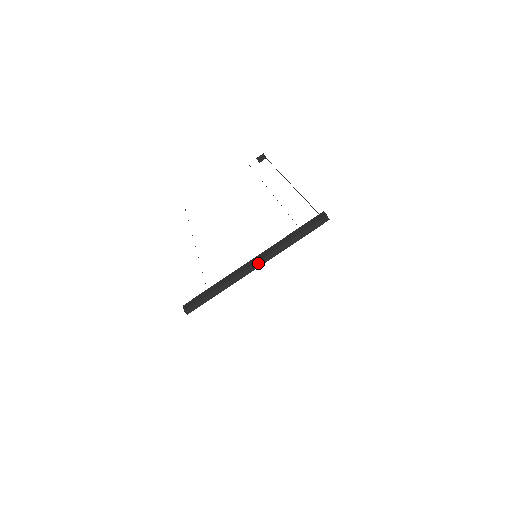
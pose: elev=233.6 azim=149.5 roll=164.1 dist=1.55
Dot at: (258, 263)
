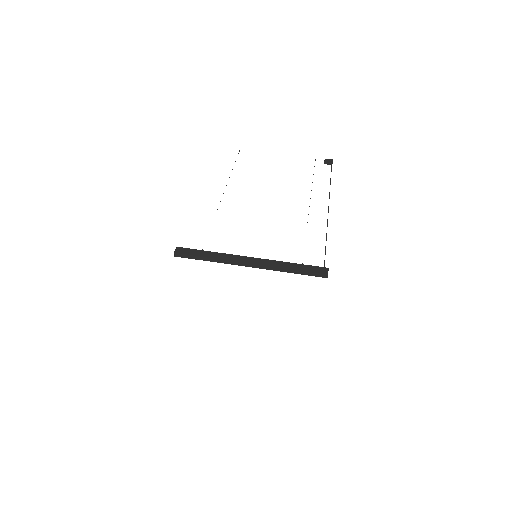
Dot at: (253, 265)
